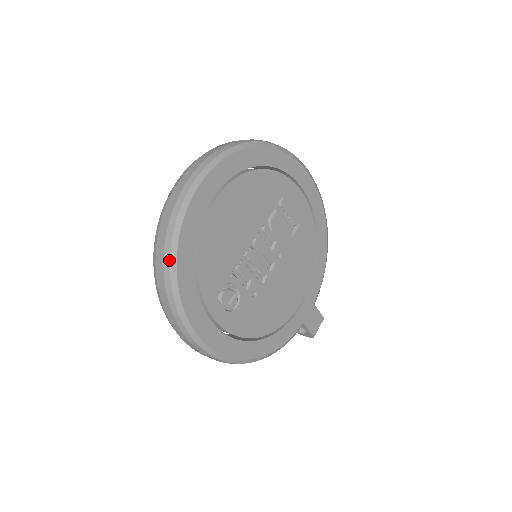
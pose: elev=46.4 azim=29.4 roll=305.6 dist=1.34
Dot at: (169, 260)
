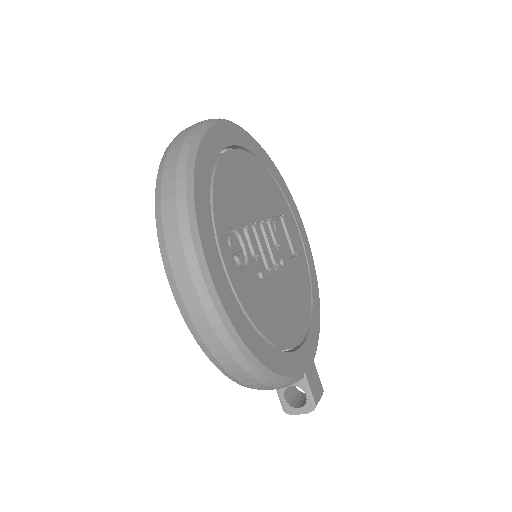
Dot at: (189, 148)
